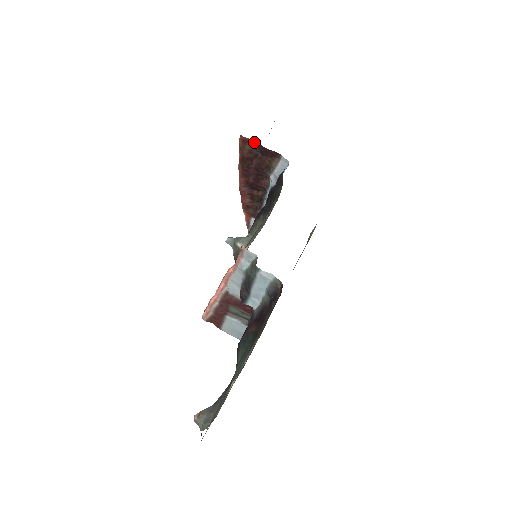
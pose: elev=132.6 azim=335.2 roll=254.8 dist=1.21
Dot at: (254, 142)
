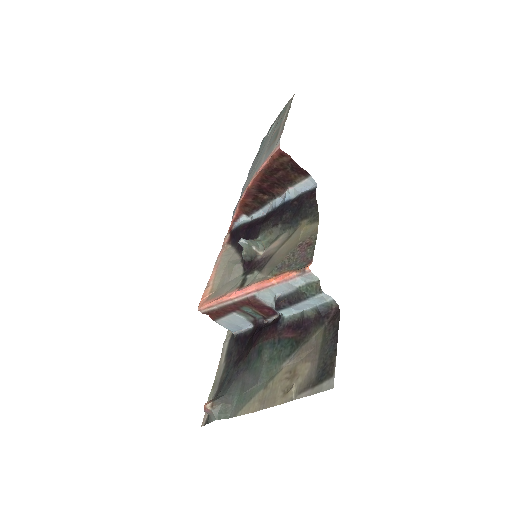
Dot at: (290, 158)
